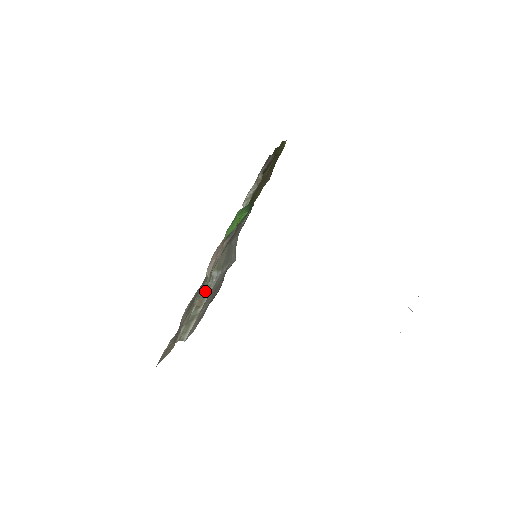
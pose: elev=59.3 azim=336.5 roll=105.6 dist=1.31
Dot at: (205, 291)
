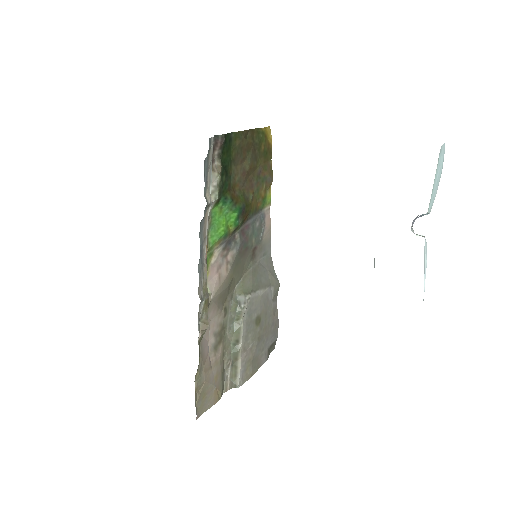
Dot at: (237, 321)
